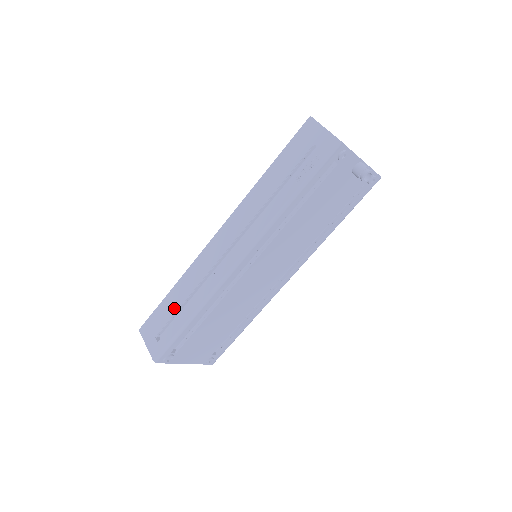
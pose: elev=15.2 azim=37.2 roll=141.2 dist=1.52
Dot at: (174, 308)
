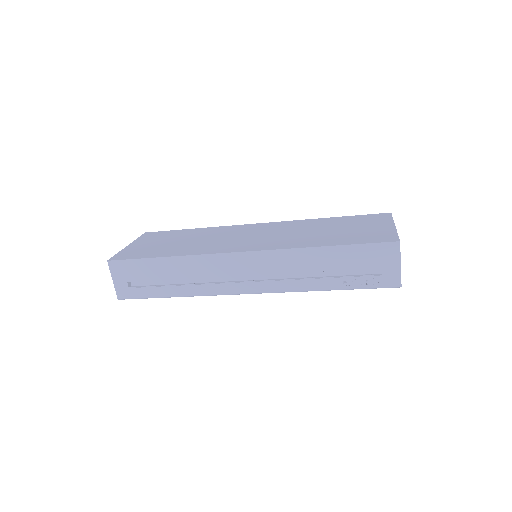
Dot at: (161, 276)
